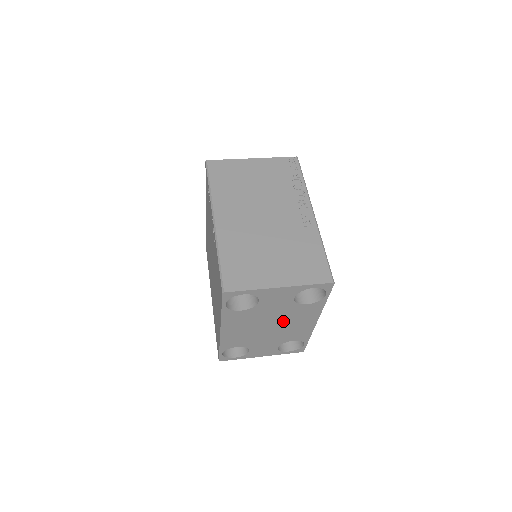
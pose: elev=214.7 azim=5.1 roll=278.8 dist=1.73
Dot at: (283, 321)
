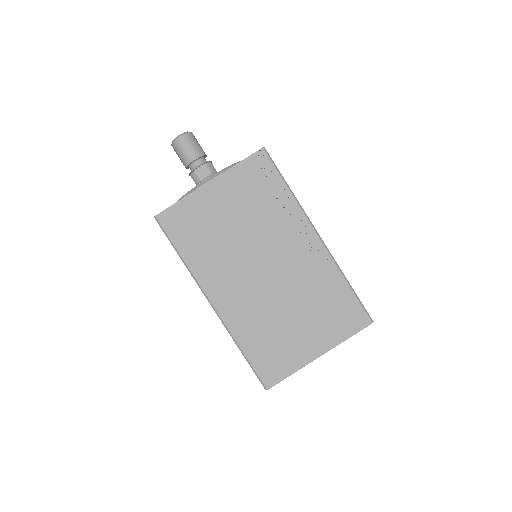
Dot at: occluded
